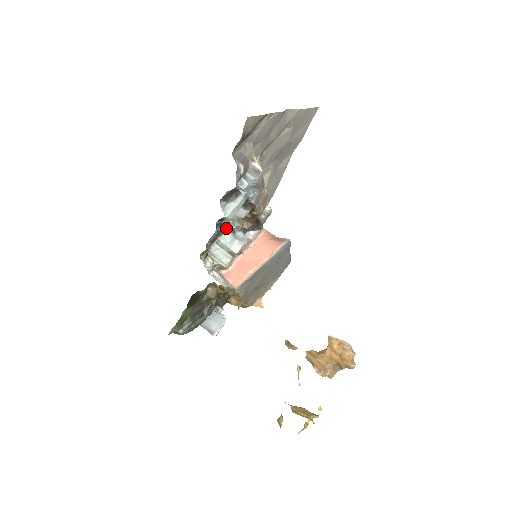
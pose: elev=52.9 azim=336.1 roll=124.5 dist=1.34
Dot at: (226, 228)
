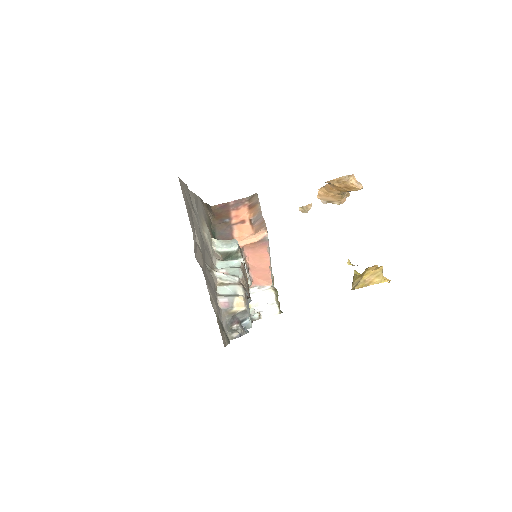
Dot at: occluded
